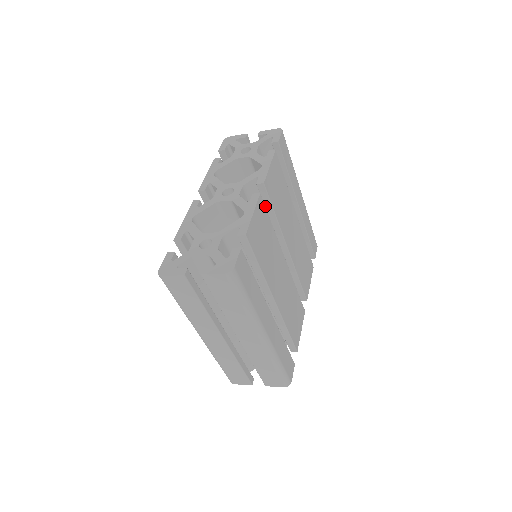
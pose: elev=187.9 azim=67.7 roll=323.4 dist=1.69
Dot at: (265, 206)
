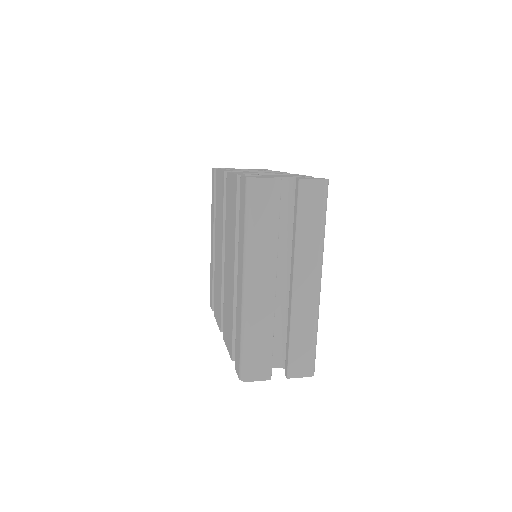
Dot at: occluded
